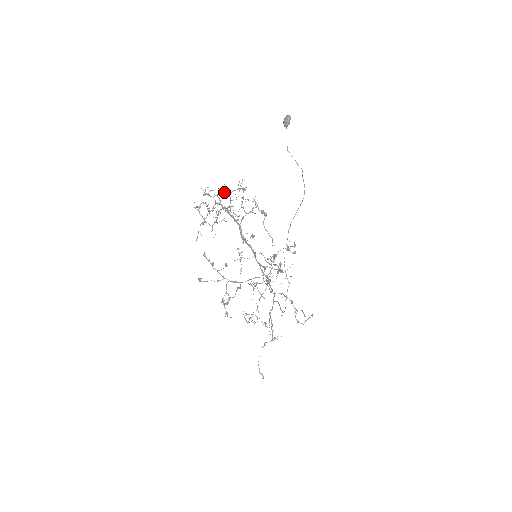
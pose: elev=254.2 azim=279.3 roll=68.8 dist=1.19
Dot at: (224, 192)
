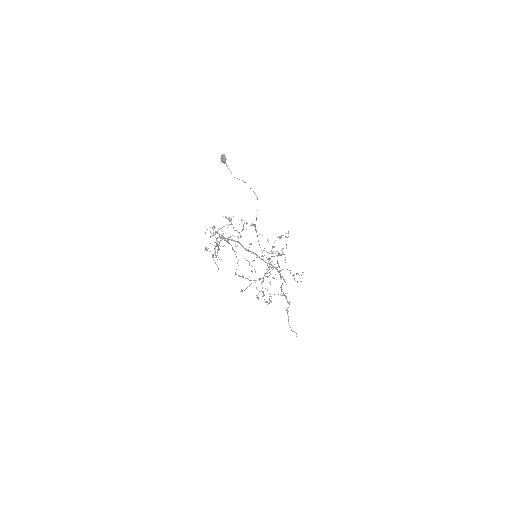
Dot at: (222, 227)
